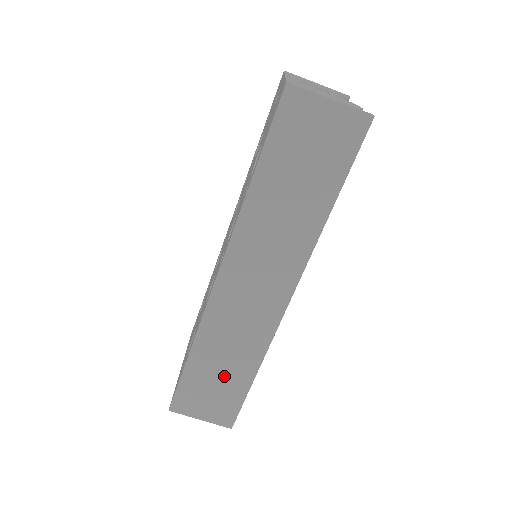
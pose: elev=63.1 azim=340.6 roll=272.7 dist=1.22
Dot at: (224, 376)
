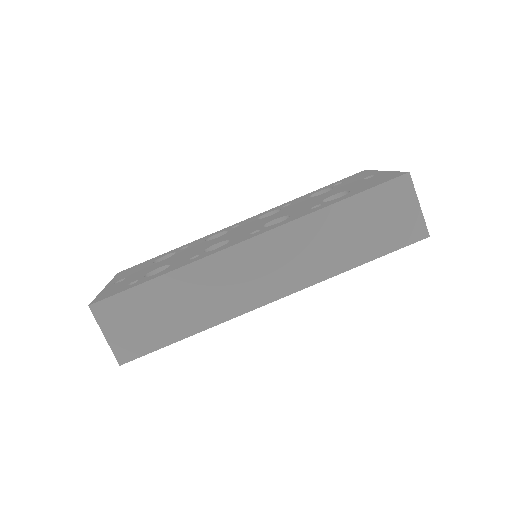
Dot at: (167, 315)
